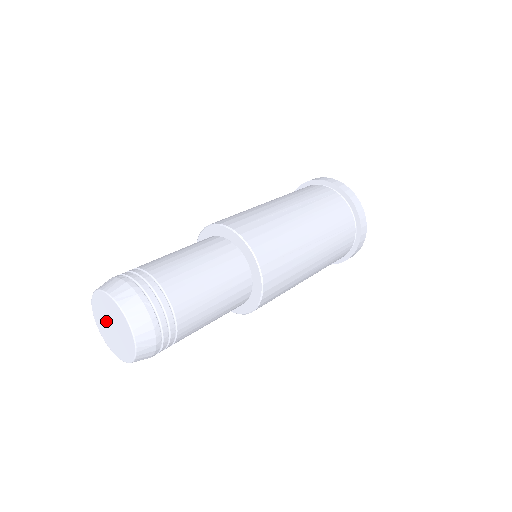
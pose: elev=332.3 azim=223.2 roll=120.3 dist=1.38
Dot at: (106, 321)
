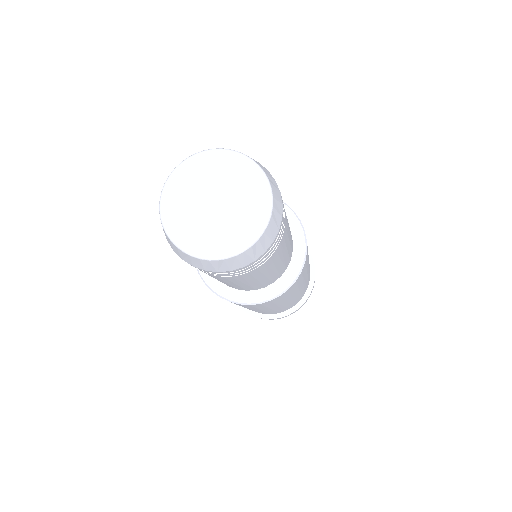
Dot at: (199, 199)
